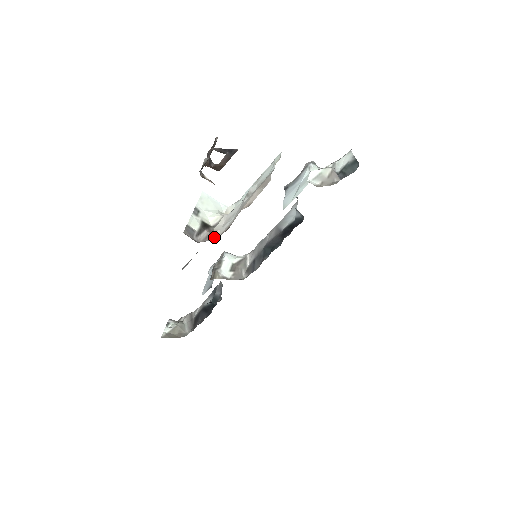
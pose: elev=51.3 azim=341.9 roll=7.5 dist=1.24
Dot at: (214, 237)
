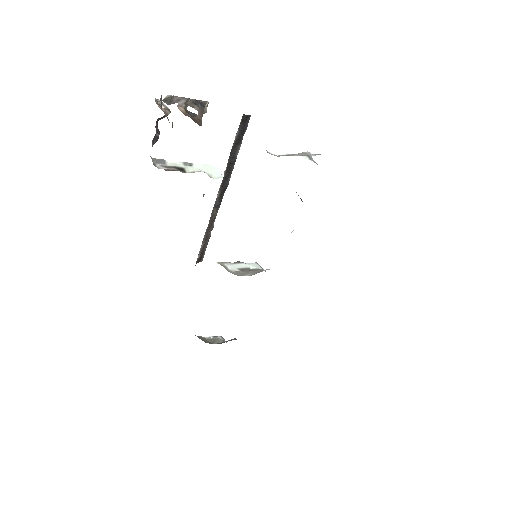
Dot at: (171, 170)
